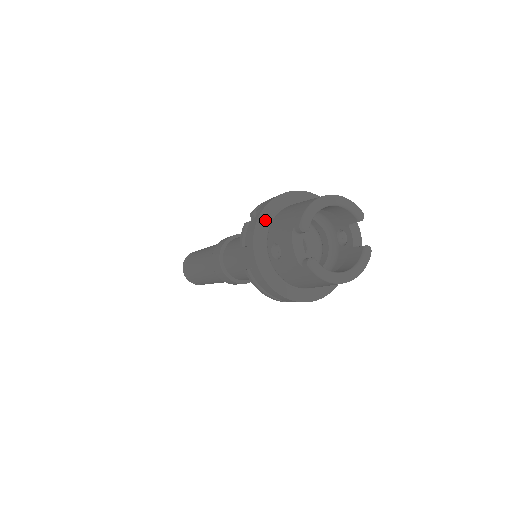
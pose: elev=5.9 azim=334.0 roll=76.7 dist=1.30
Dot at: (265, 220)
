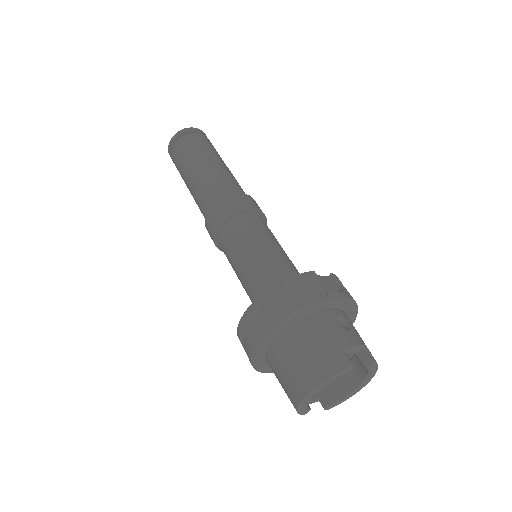
Dot at: (260, 364)
